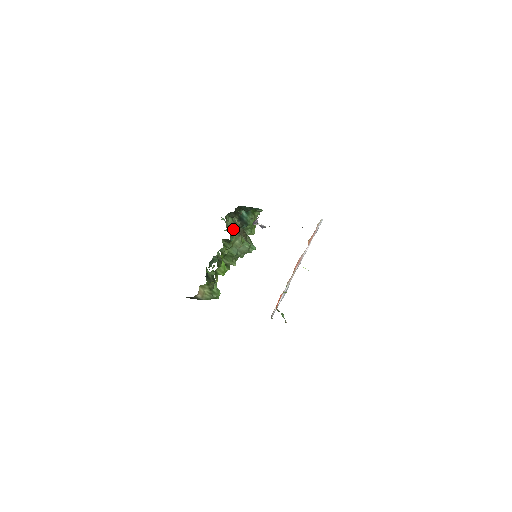
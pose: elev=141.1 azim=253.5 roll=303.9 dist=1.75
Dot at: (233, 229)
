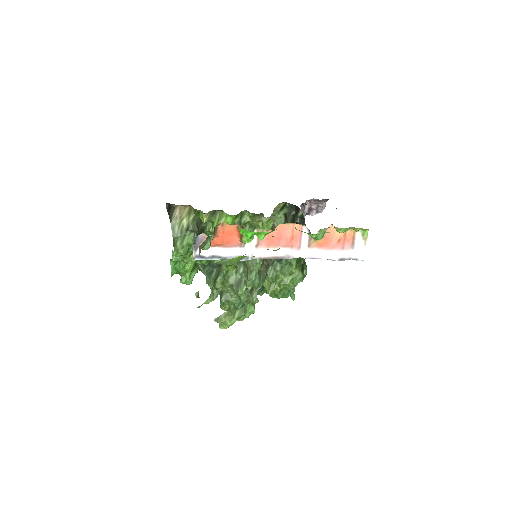
Dot at: (272, 229)
